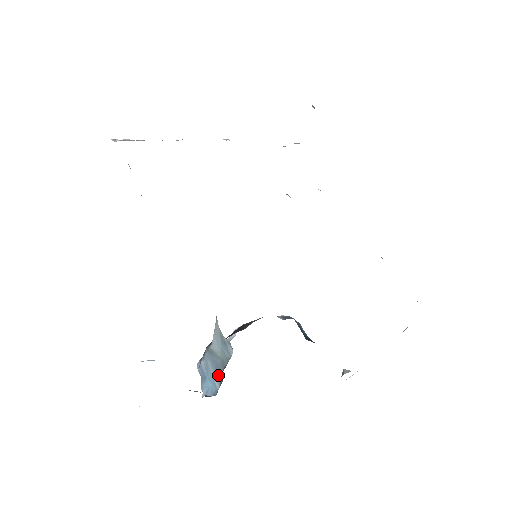
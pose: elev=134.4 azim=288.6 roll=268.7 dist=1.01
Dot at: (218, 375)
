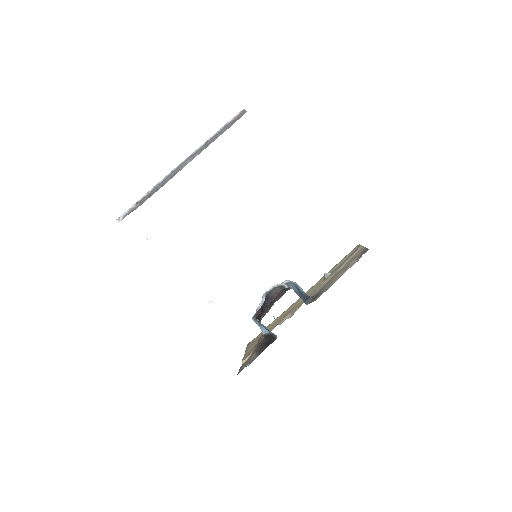
Dot at: occluded
